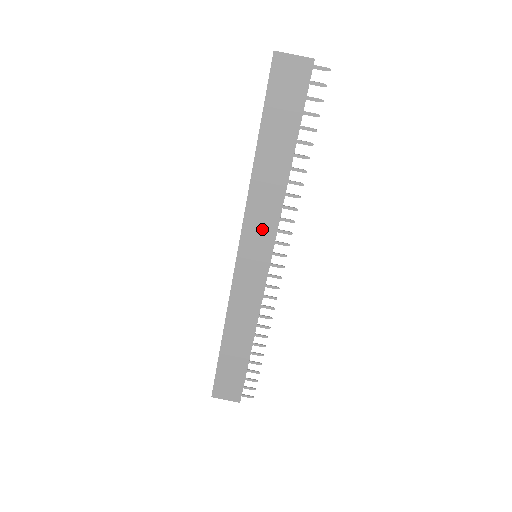
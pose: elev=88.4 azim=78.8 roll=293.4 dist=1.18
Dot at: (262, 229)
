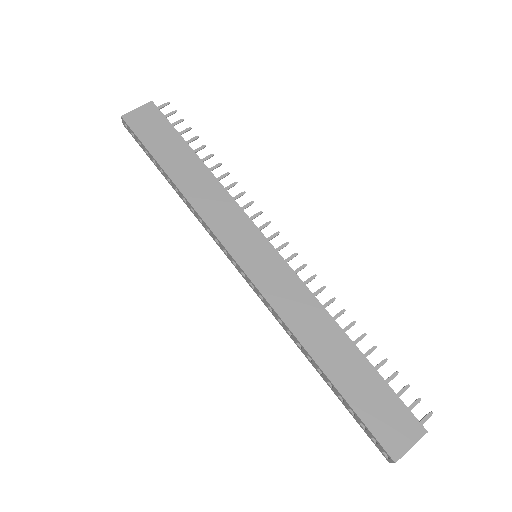
Dot at: (234, 225)
